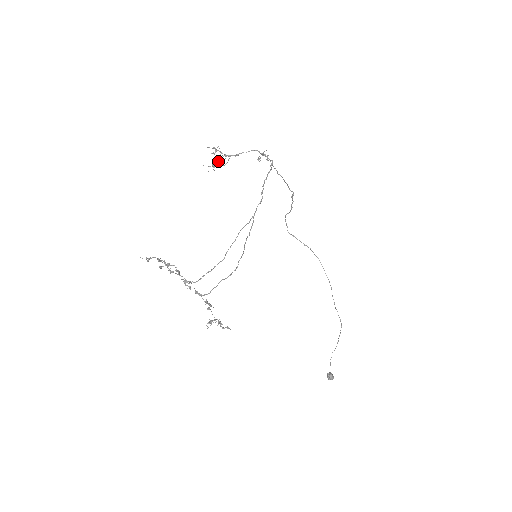
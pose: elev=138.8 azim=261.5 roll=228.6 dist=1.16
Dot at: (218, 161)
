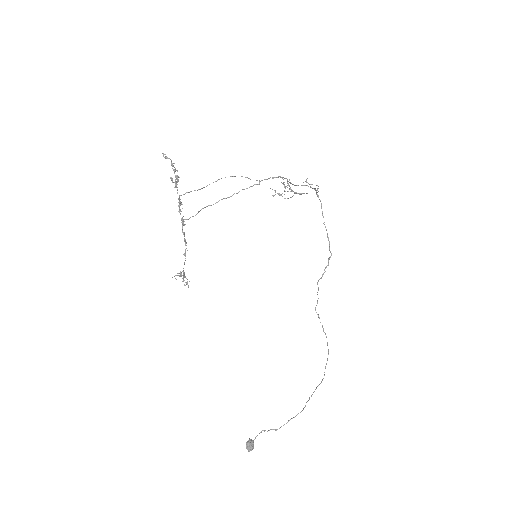
Dot at: occluded
